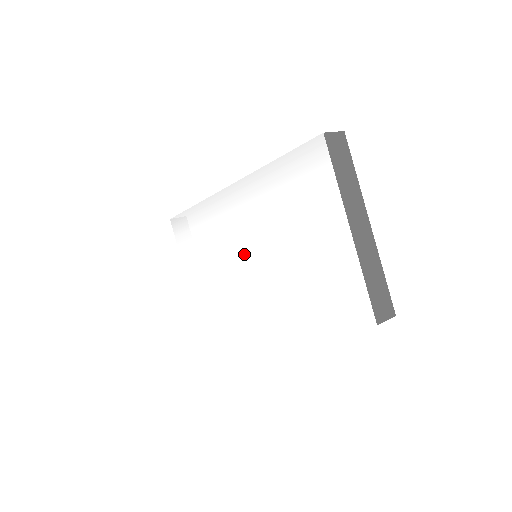
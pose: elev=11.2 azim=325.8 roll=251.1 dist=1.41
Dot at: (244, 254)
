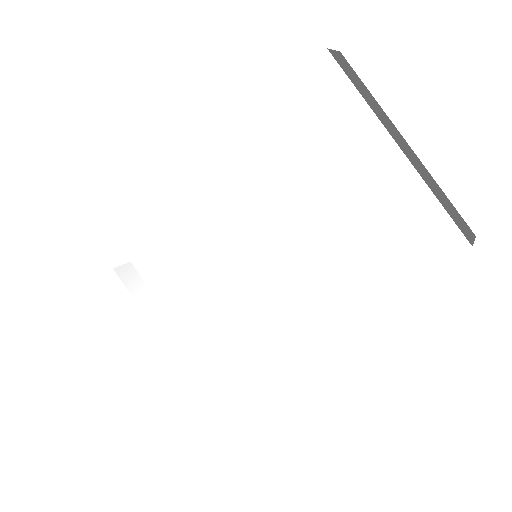
Dot at: (243, 256)
